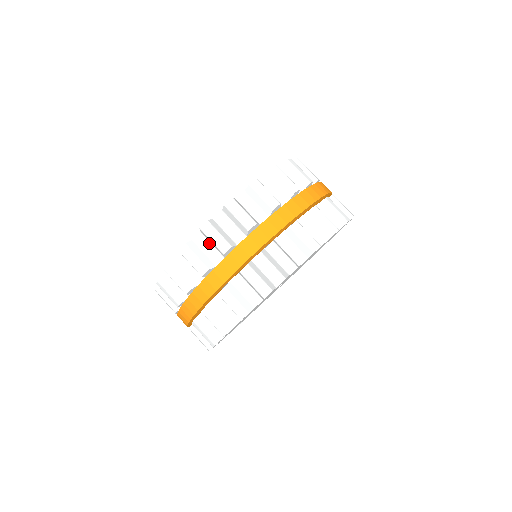
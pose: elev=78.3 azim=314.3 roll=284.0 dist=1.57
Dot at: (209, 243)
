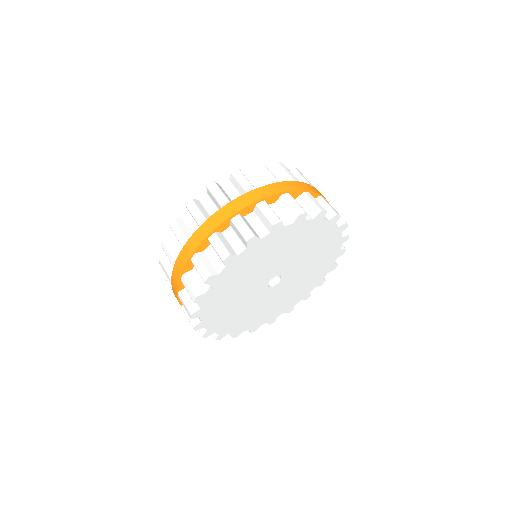
Dot at: (193, 220)
